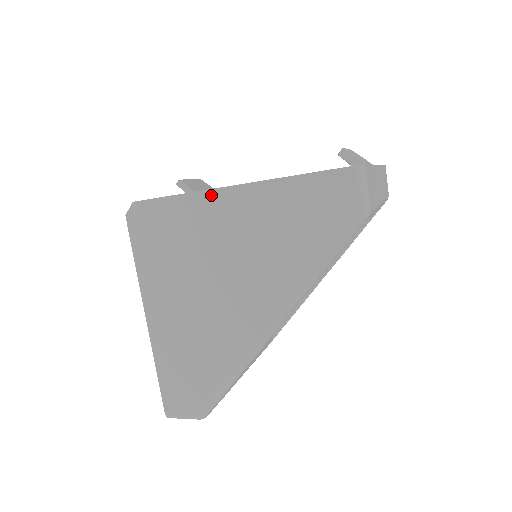
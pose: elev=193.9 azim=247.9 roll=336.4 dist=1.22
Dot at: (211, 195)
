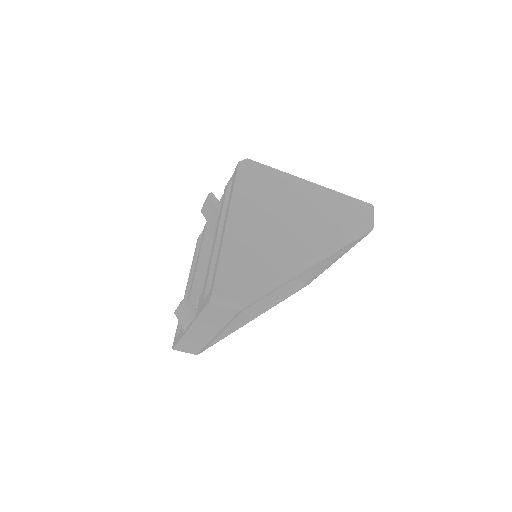
Dot at: (299, 180)
